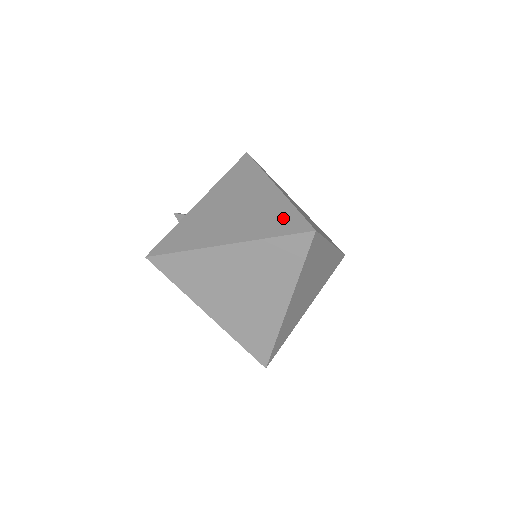
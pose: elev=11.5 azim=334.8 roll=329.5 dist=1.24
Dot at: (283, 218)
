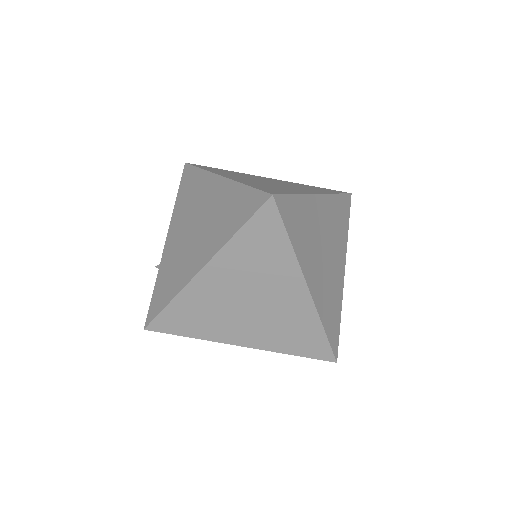
Dot at: (238, 204)
